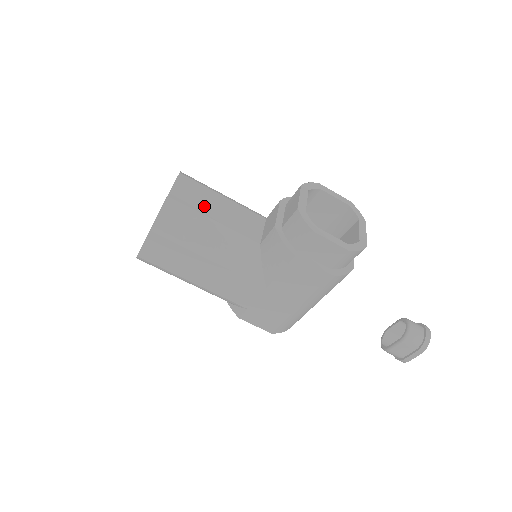
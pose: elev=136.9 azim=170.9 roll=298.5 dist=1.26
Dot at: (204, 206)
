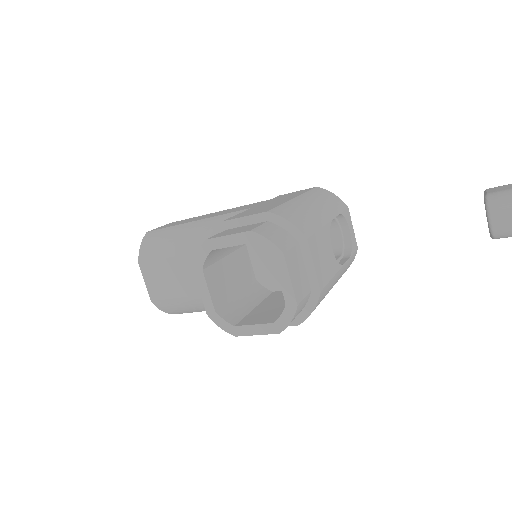
Dot at: (174, 287)
